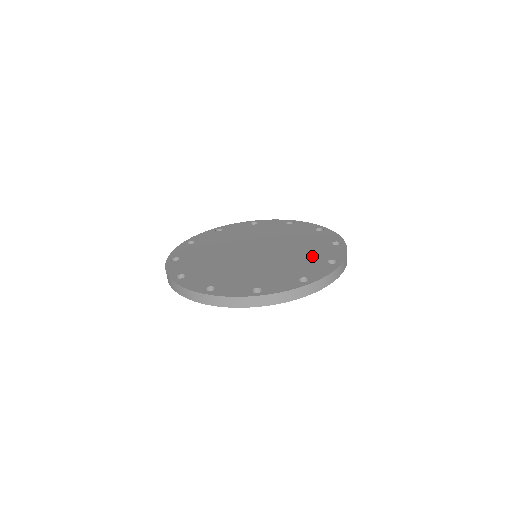
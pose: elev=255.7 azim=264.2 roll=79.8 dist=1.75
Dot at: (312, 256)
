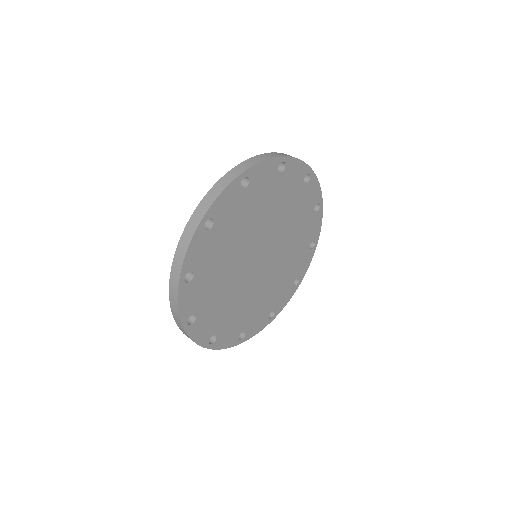
Dot at: occluded
